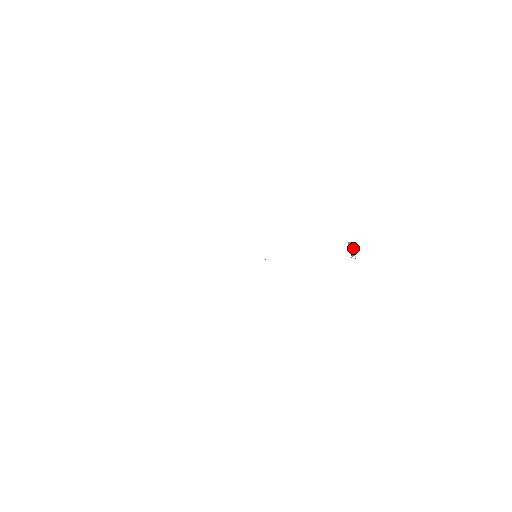
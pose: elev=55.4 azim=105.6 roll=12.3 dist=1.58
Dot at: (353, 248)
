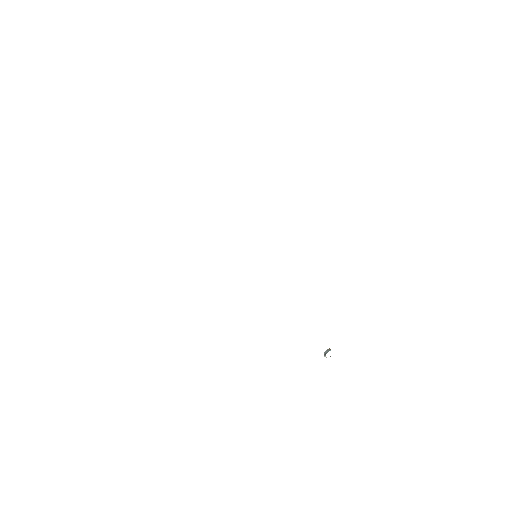
Dot at: occluded
